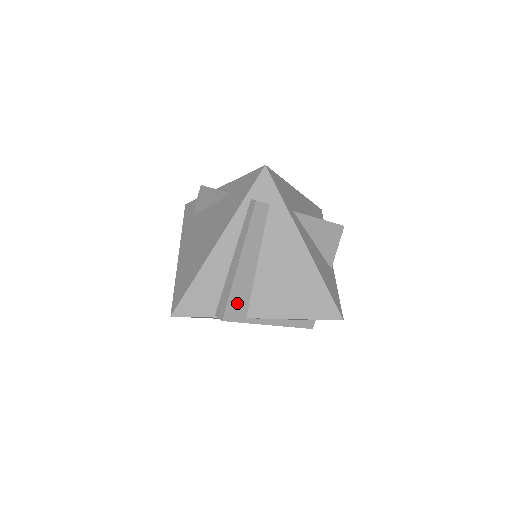
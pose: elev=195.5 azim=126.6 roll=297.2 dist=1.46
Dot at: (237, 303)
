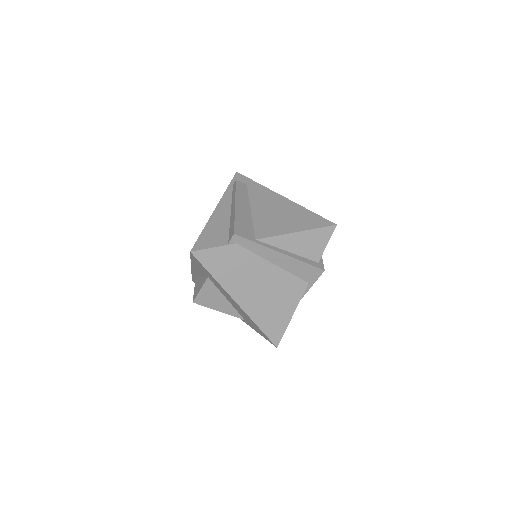
Dot at: (243, 228)
